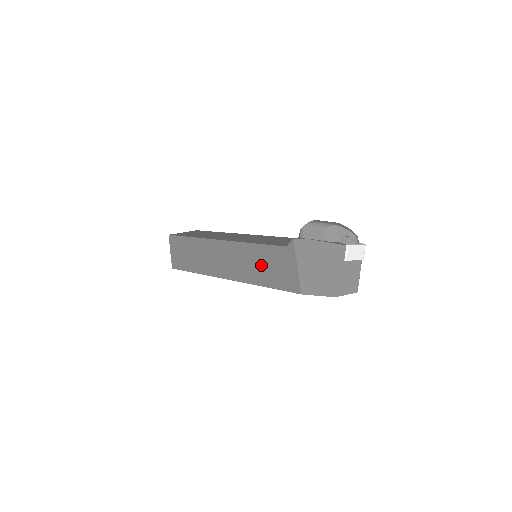
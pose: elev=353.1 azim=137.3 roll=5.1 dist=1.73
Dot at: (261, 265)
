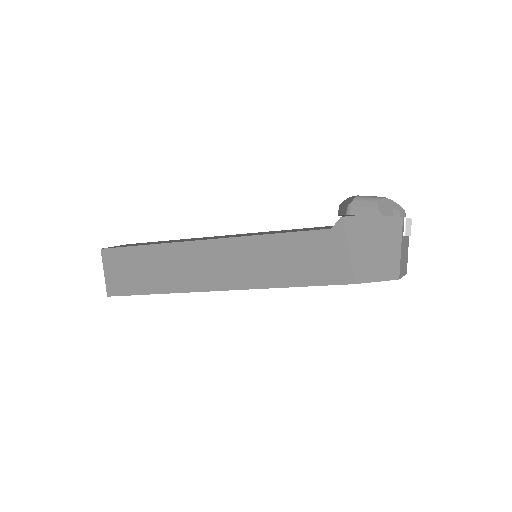
Dot at: (287, 260)
